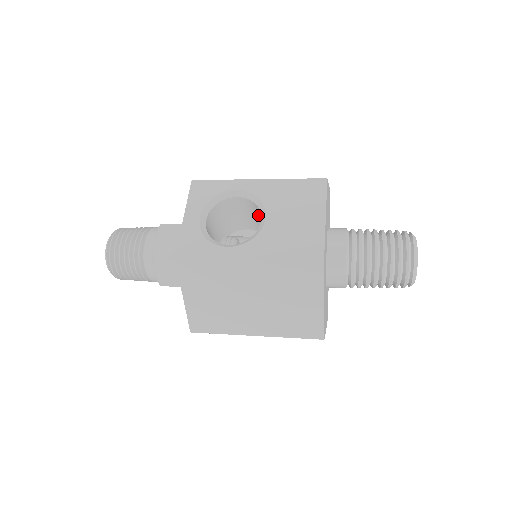
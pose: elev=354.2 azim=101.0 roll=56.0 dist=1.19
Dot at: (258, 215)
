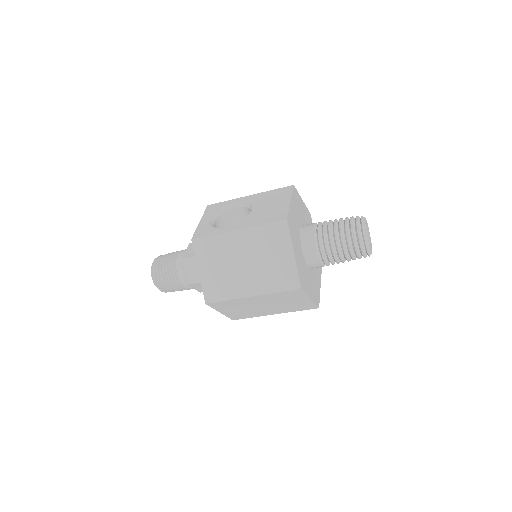
Dot at: occluded
